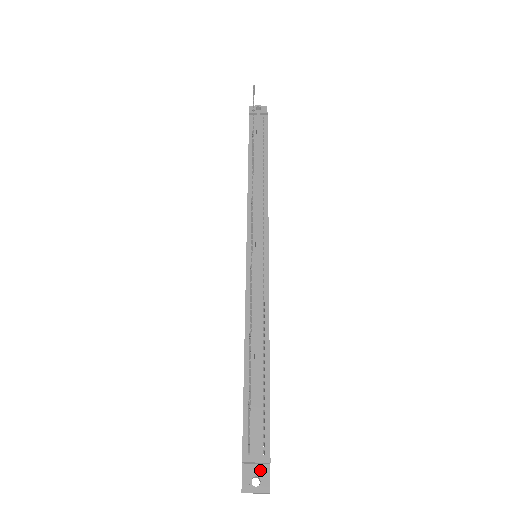
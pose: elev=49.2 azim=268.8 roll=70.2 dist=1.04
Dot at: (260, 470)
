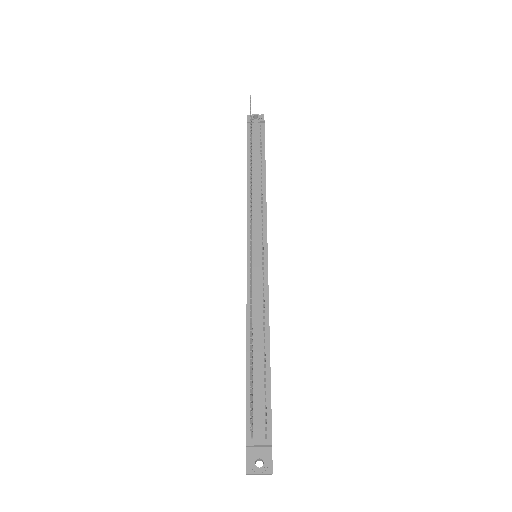
Dot at: (263, 453)
